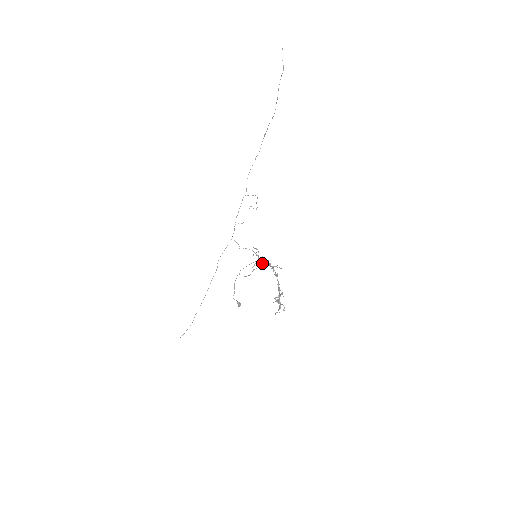
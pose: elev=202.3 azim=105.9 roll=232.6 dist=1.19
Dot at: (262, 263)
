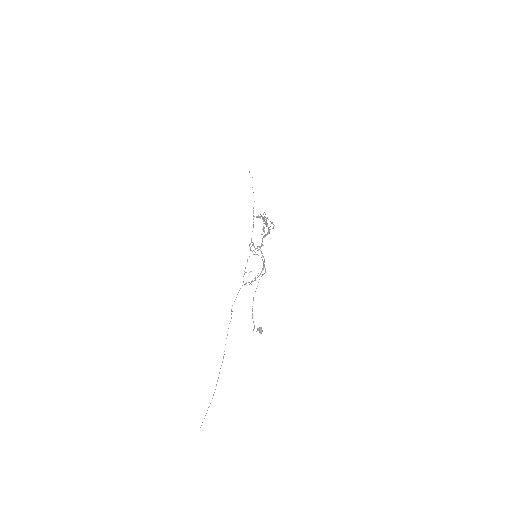
Dot at: occluded
